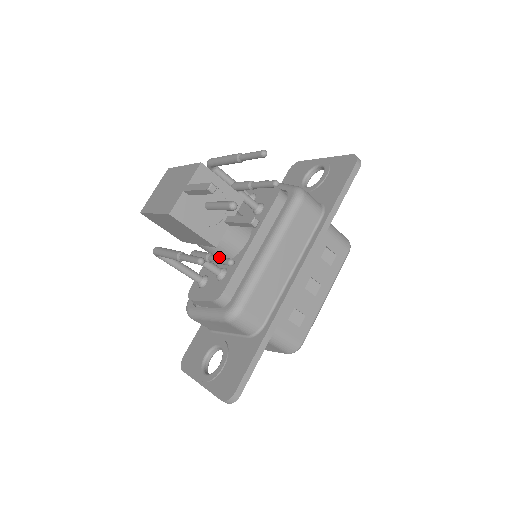
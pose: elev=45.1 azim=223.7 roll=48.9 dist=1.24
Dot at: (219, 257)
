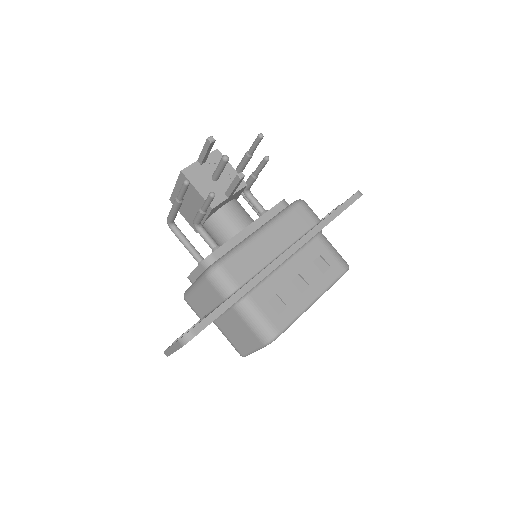
Dot at: occluded
